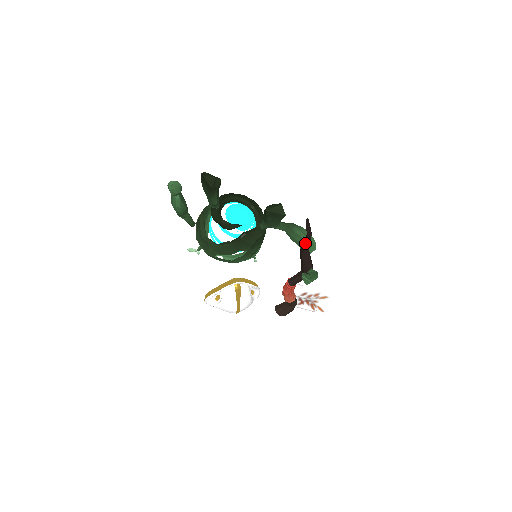
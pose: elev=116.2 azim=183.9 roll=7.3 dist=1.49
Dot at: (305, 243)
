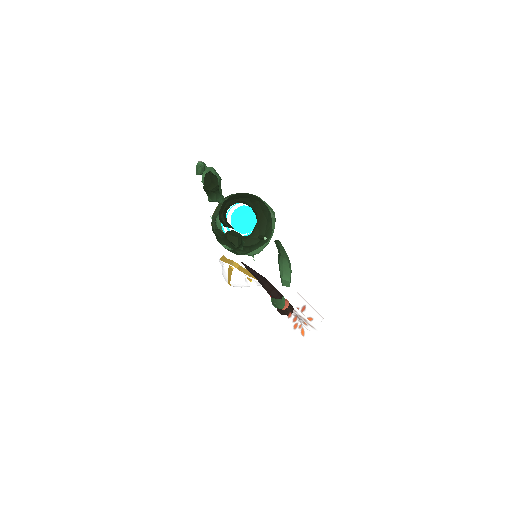
Dot at: occluded
